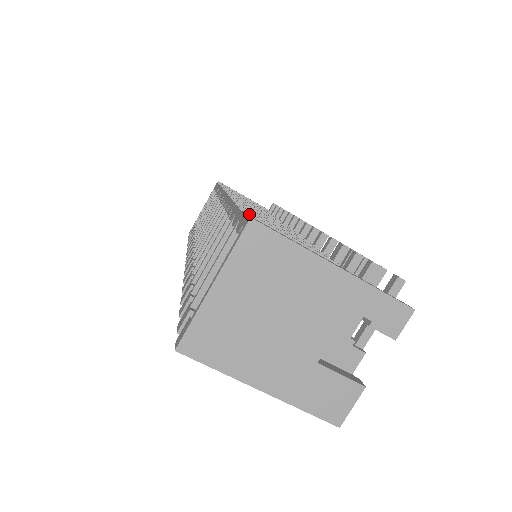
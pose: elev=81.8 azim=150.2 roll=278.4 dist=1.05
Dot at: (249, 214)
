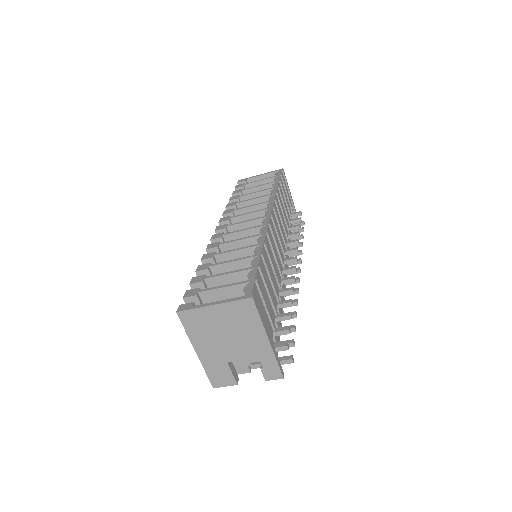
Dot at: (257, 283)
